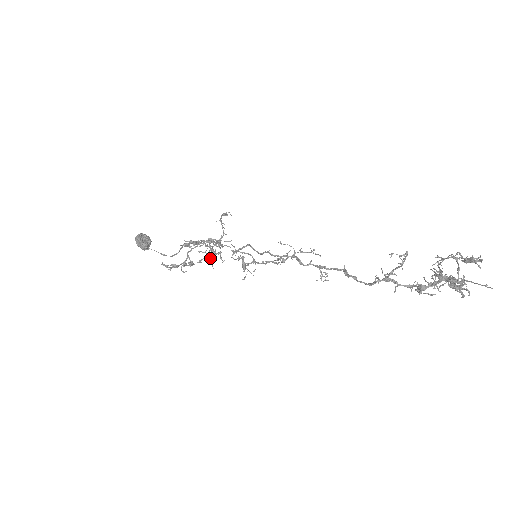
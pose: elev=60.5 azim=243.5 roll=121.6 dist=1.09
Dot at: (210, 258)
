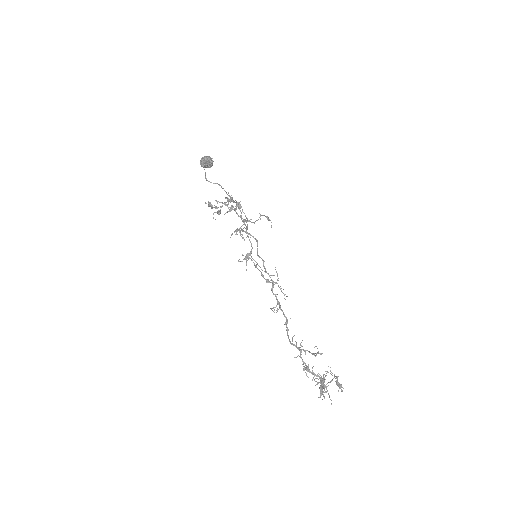
Dot at: (227, 212)
